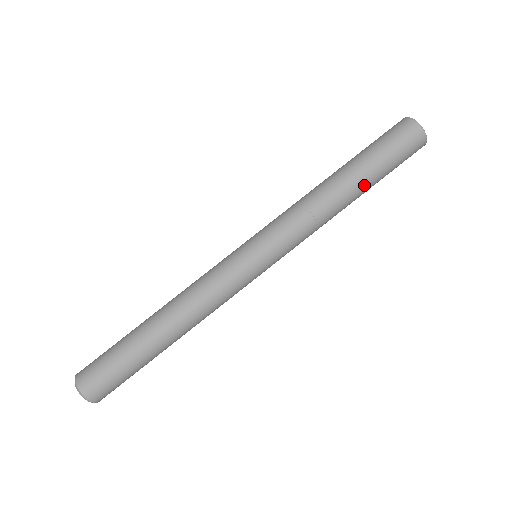
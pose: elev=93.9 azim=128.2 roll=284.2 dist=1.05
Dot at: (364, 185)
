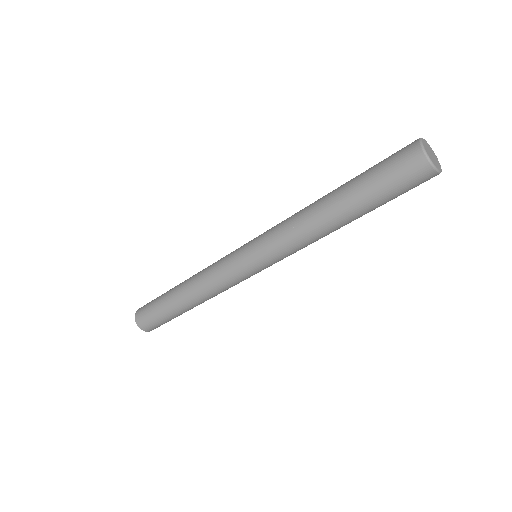
Dot at: (352, 212)
